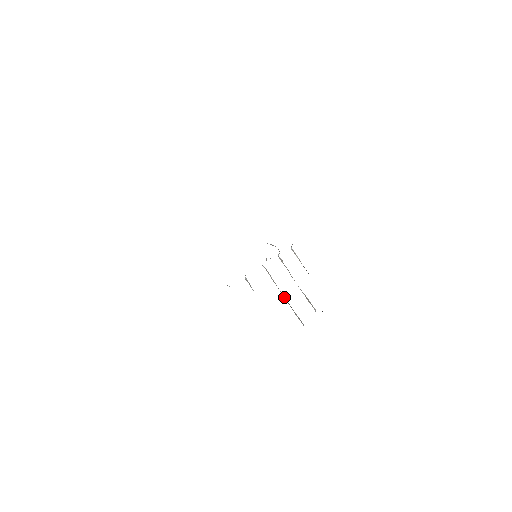
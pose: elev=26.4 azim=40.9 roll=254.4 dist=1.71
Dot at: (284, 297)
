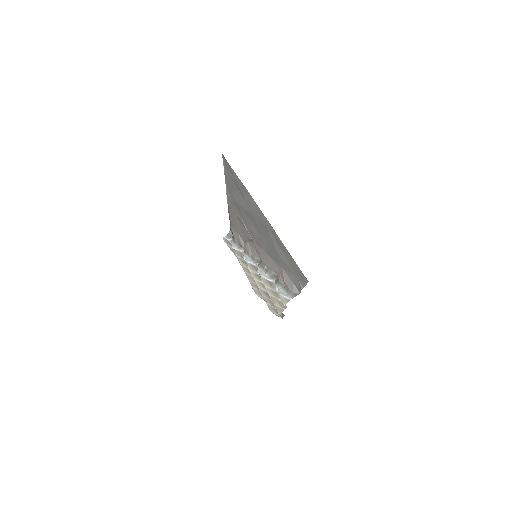
Dot at: occluded
